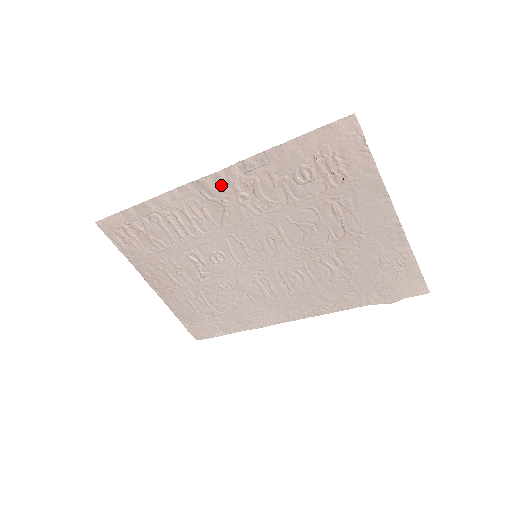
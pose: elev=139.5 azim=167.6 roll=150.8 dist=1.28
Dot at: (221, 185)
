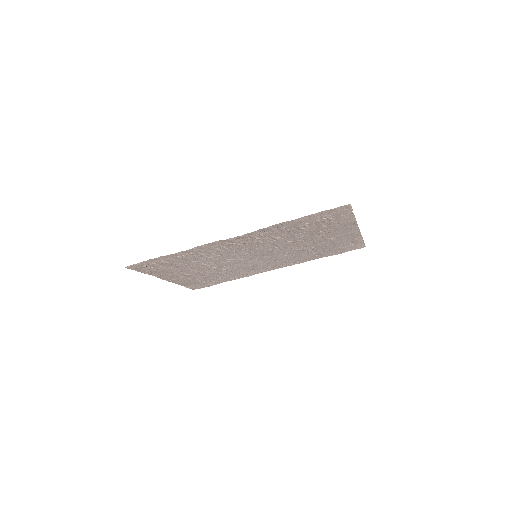
Dot at: (242, 239)
